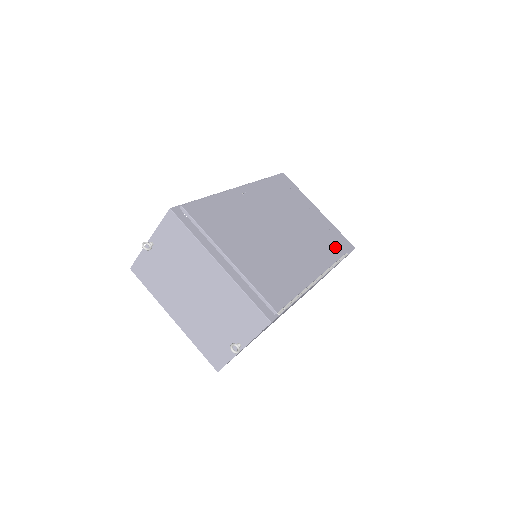
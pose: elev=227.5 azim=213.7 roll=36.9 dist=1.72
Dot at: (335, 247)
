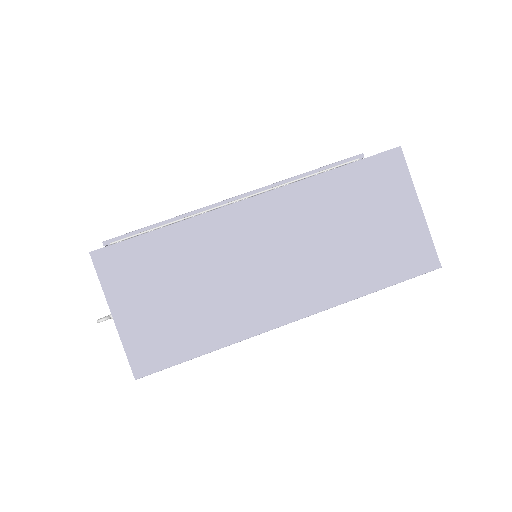
Dot at: occluded
